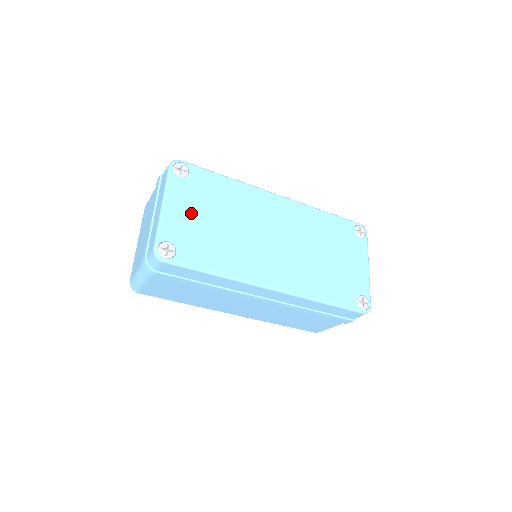
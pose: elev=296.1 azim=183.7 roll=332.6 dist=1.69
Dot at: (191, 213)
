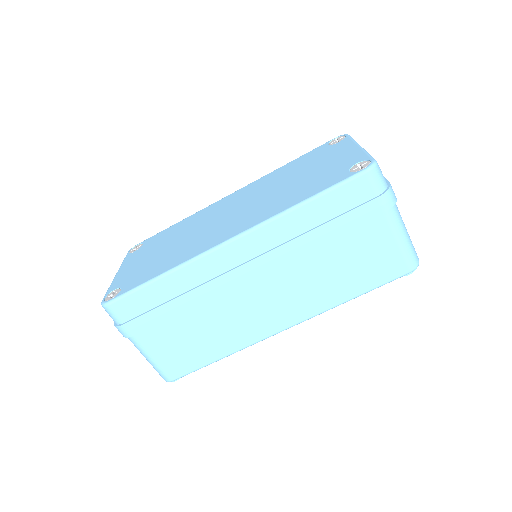
Dot at: (140, 261)
